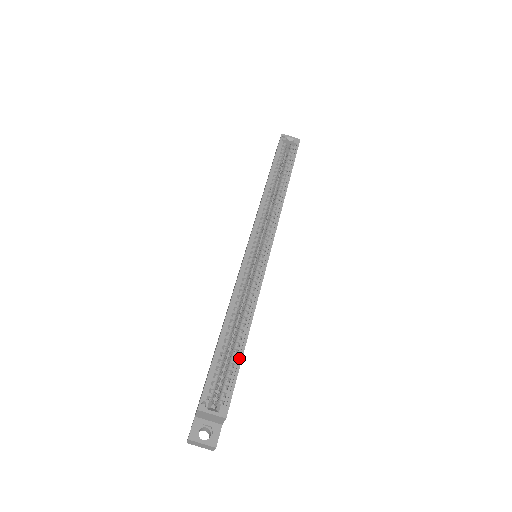
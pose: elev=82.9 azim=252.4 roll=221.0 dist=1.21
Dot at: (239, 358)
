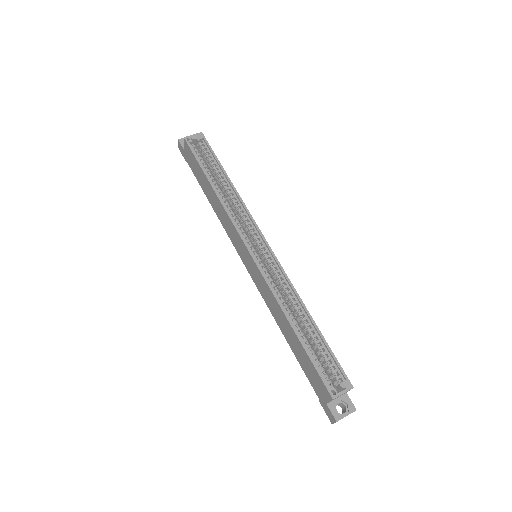
Dot at: (323, 342)
